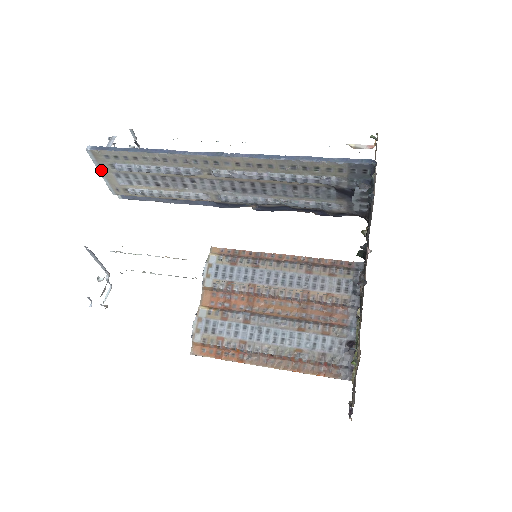
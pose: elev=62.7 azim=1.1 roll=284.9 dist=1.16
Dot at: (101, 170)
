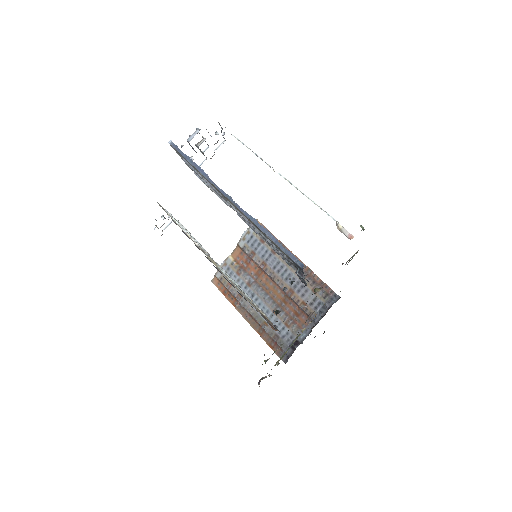
Dot at: occluded
